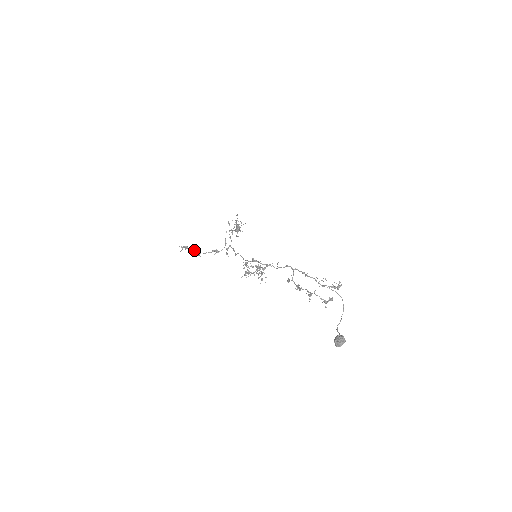
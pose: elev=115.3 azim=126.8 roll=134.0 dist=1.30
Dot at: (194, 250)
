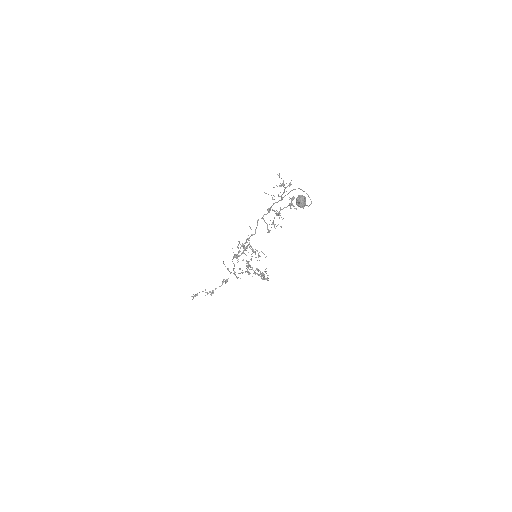
Dot at: occluded
